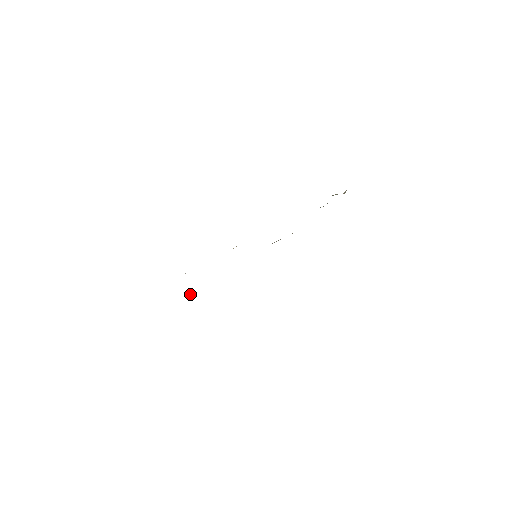
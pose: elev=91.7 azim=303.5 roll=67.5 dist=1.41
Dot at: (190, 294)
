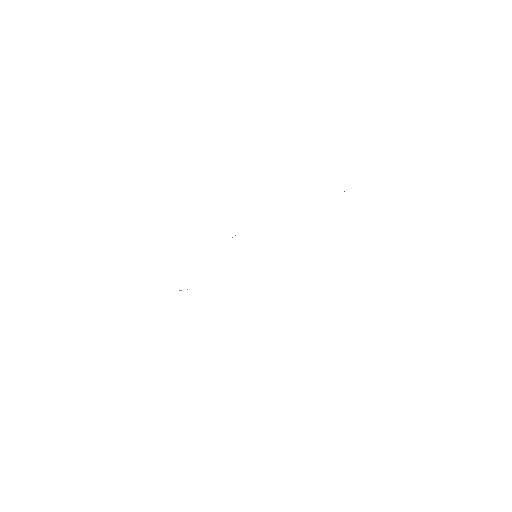
Dot at: occluded
